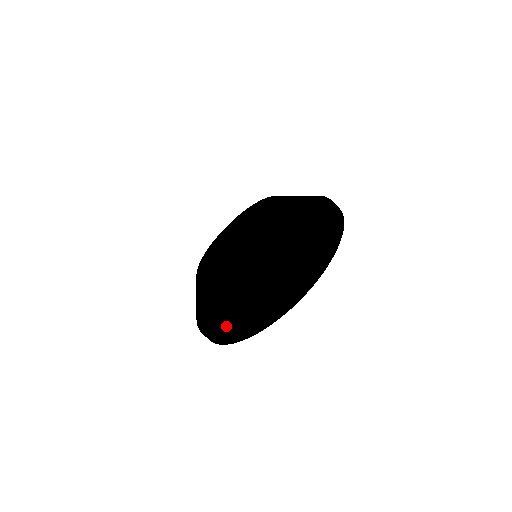
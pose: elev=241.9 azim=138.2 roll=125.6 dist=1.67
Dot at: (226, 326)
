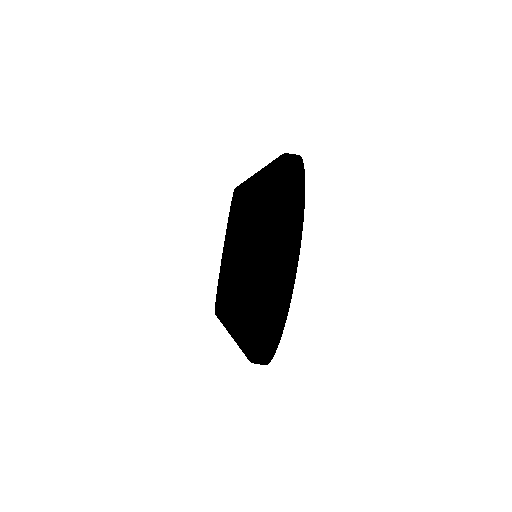
Dot at: (260, 320)
